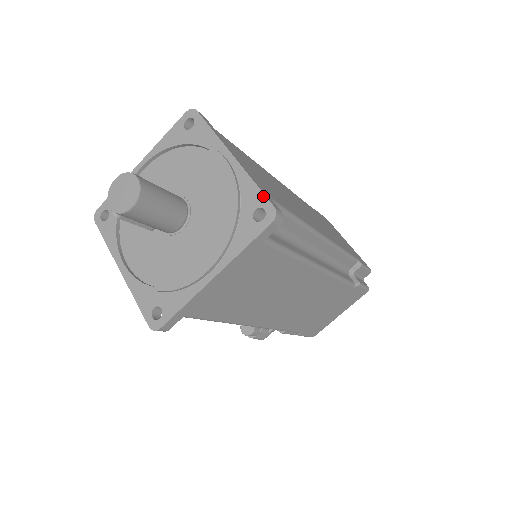
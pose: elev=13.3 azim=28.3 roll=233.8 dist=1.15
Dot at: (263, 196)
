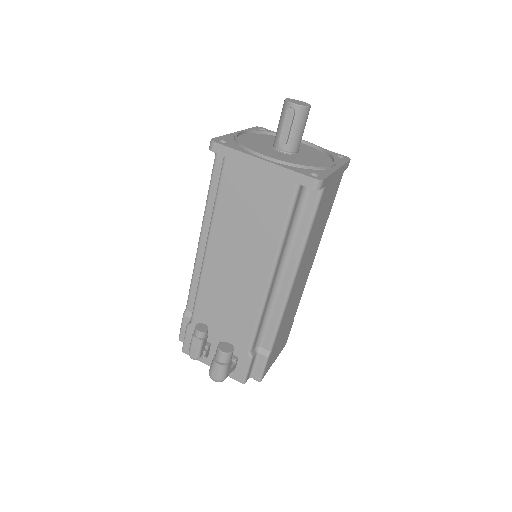
Dot at: (336, 153)
